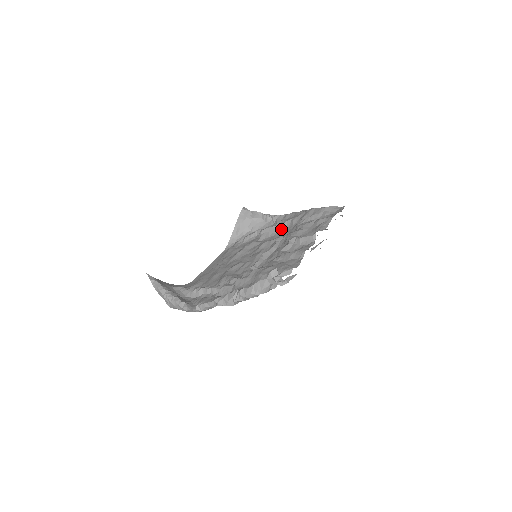
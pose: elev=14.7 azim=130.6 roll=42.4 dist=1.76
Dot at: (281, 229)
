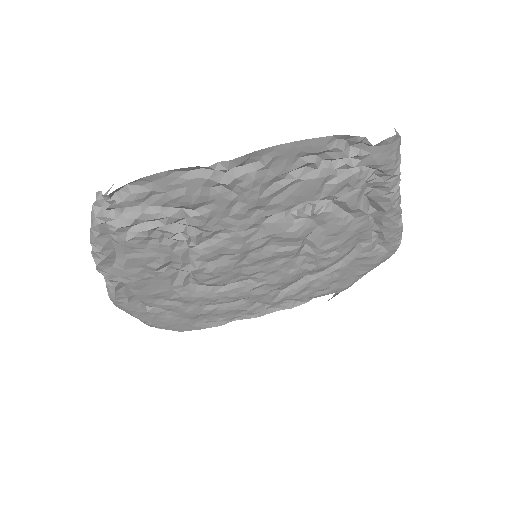
Dot at: occluded
